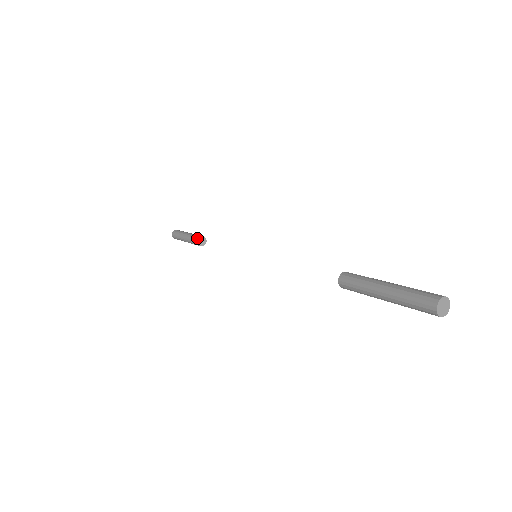
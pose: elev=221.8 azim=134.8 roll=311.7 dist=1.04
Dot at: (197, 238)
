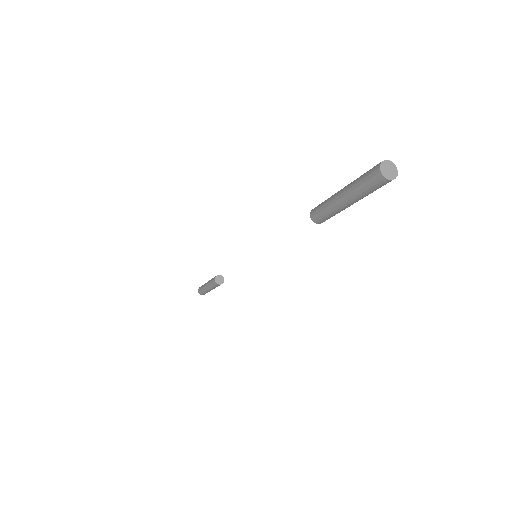
Dot at: occluded
